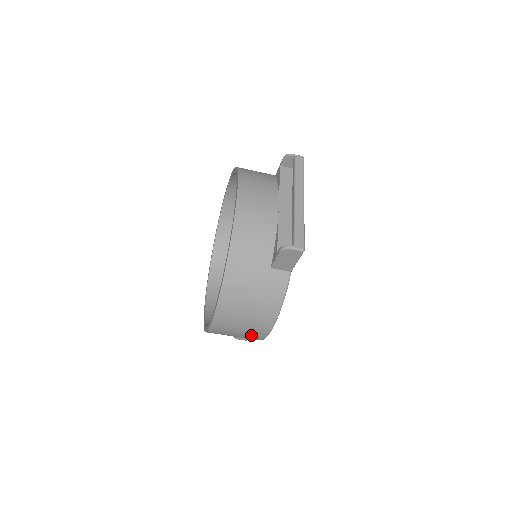
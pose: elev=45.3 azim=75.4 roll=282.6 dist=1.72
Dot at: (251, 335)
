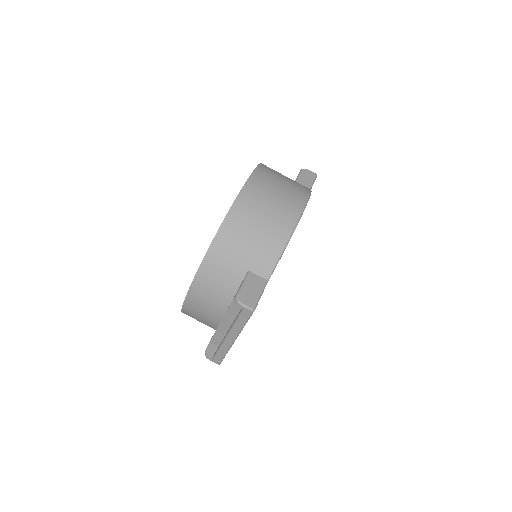
Dot at: (285, 208)
